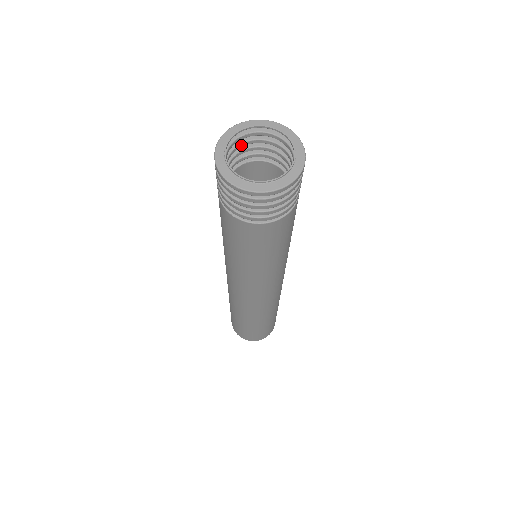
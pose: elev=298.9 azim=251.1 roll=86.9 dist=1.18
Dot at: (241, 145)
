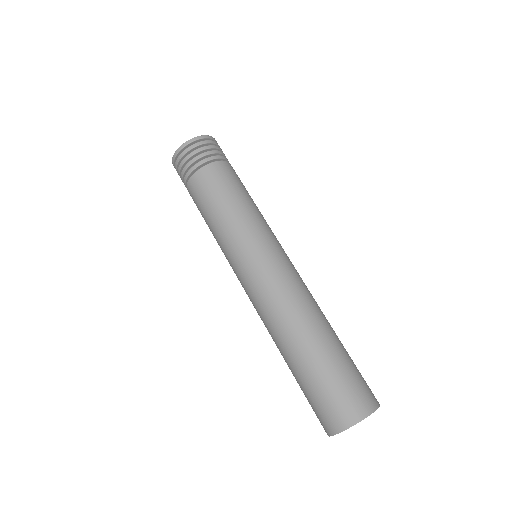
Dot at: occluded
